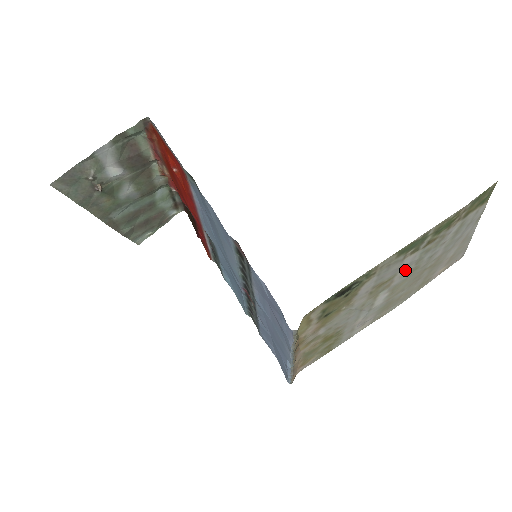
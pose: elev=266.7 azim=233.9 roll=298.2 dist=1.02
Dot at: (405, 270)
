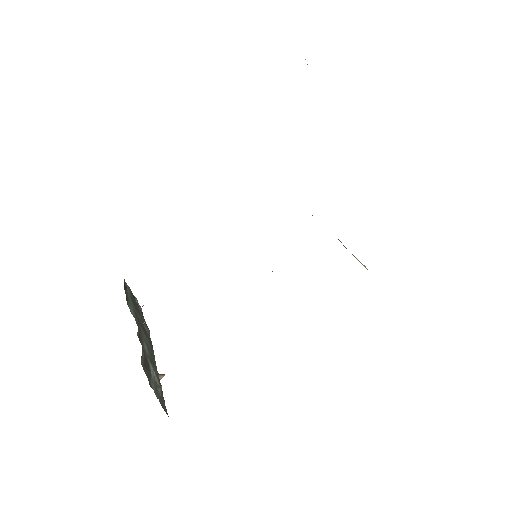
Dot at: occluded
